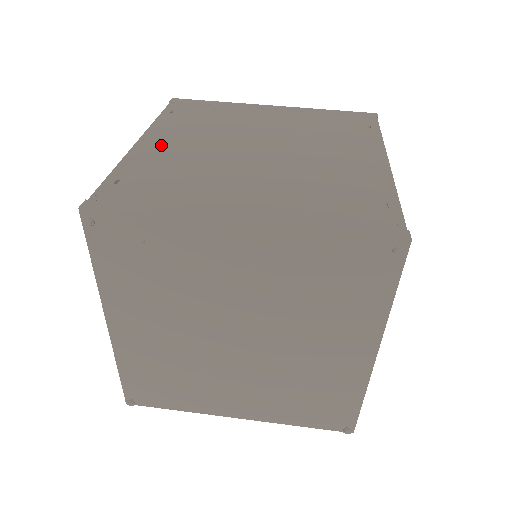
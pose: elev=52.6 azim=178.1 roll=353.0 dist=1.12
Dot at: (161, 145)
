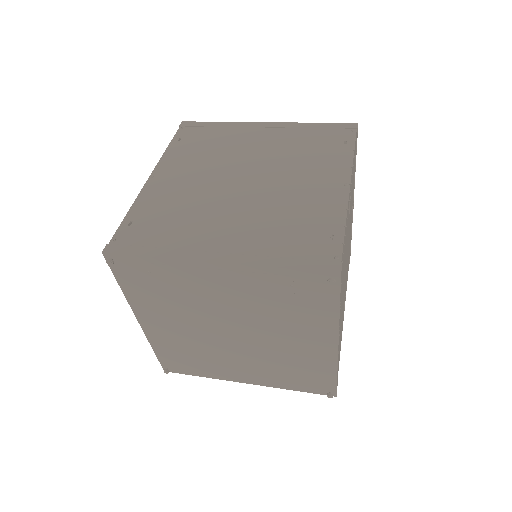
Dot at: (166, 181)
